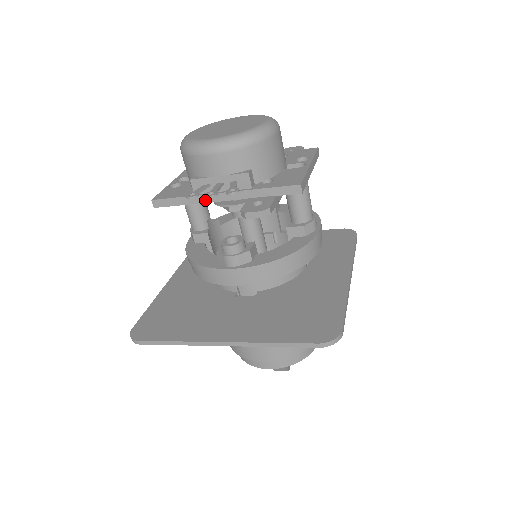
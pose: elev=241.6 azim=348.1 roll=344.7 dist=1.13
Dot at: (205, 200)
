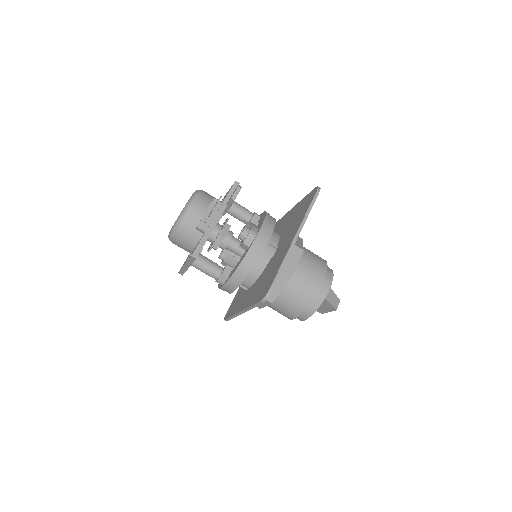
Dot at: (212, 228)
